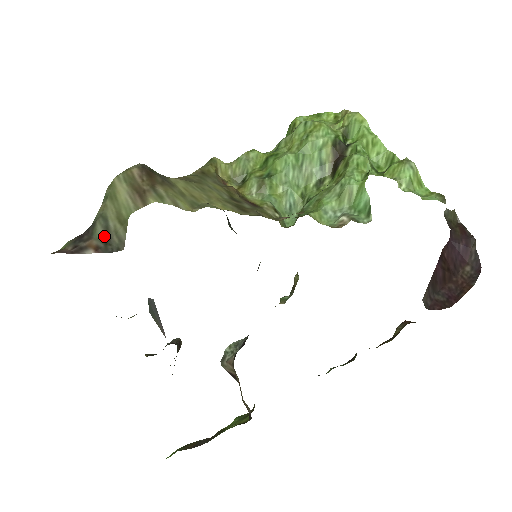
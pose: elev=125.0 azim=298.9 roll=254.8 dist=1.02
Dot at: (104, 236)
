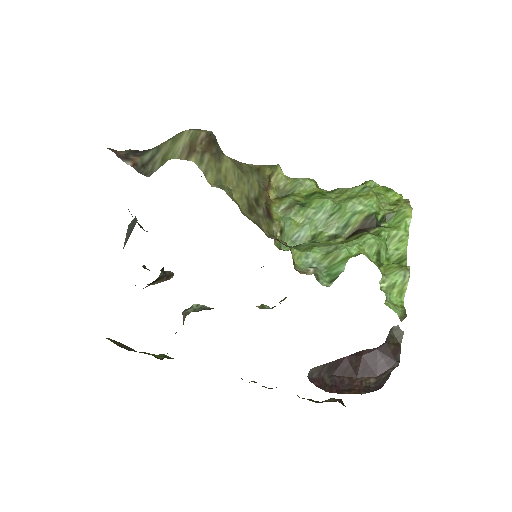
Dot at: (147, 160)
